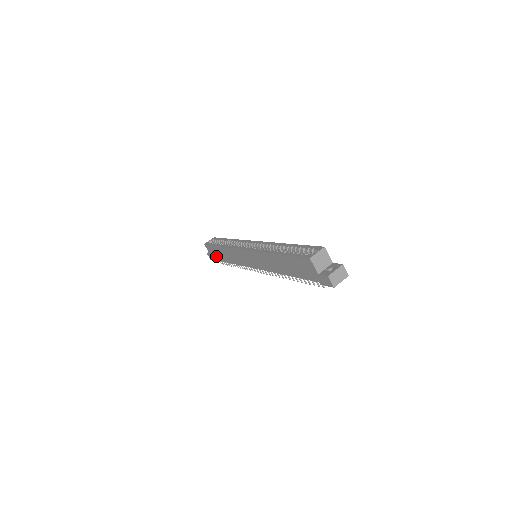
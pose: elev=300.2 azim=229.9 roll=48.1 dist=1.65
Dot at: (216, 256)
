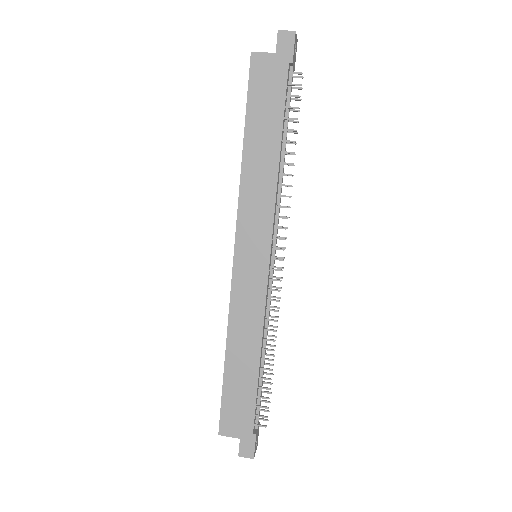
Dot at: (244, 411)
